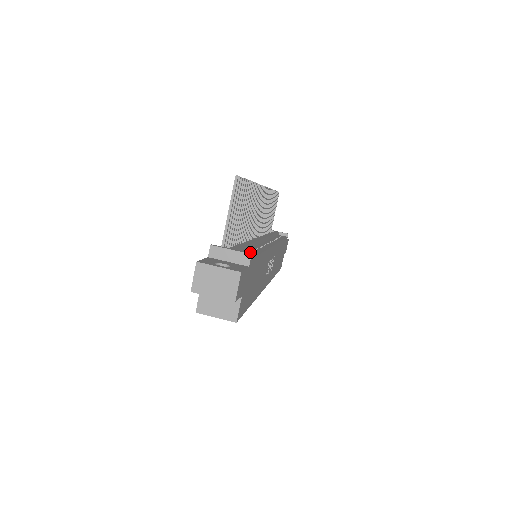
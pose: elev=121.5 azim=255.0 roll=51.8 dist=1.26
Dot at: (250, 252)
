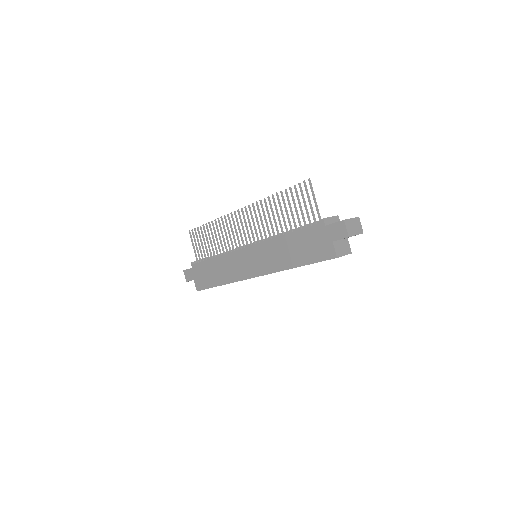
Dot at: occluded
